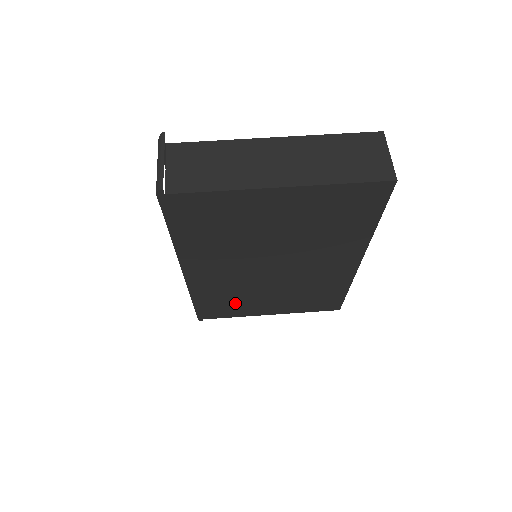
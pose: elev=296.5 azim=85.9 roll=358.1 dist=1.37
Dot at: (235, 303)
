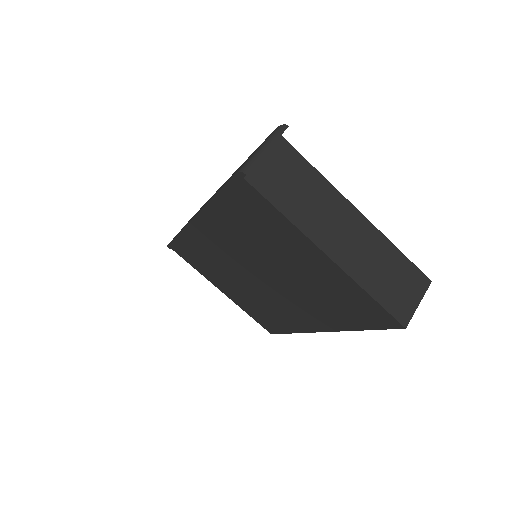
Dot at: (206, 264)
